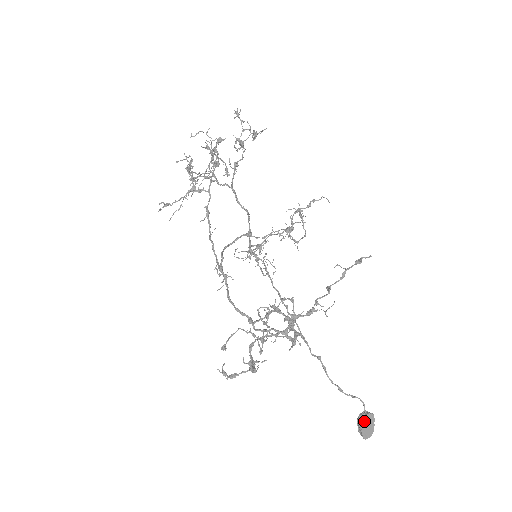
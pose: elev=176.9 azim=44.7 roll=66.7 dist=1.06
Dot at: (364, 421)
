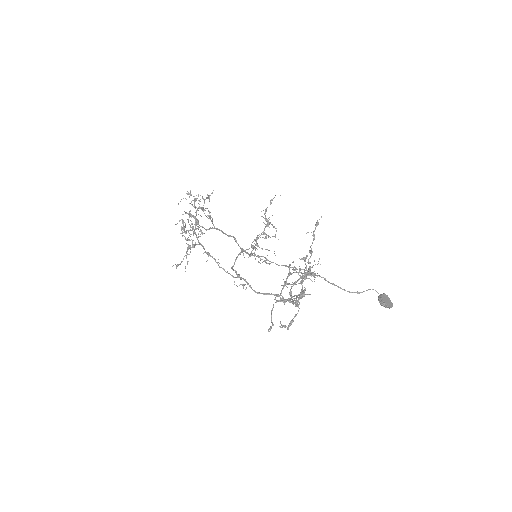
Dot at: (383, 298)
